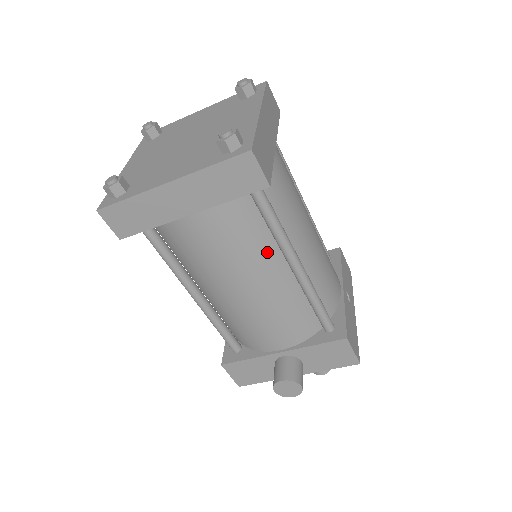
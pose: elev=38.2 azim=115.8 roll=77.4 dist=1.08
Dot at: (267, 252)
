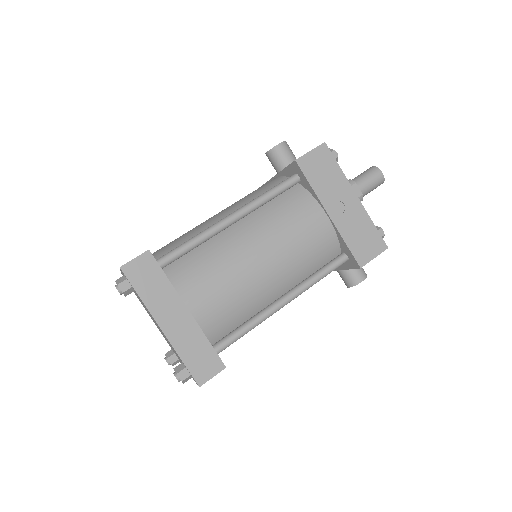
Dot at: occluded
